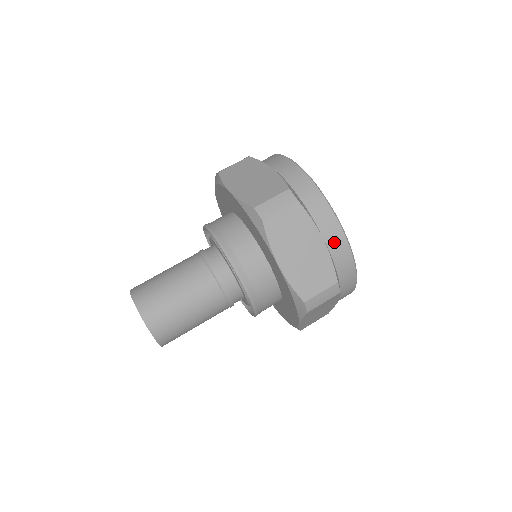
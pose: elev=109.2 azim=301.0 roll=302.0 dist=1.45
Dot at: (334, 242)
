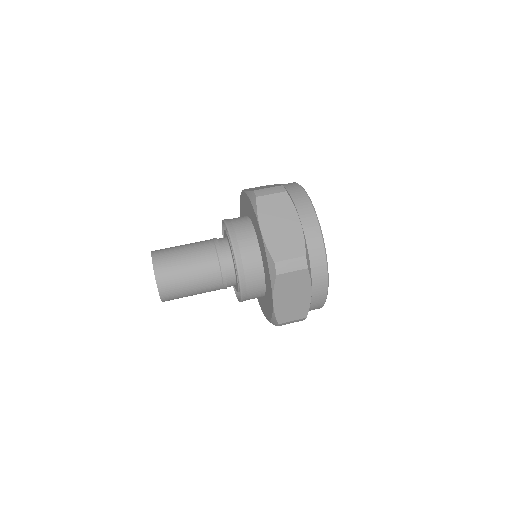
Dot at: (309, 227)
